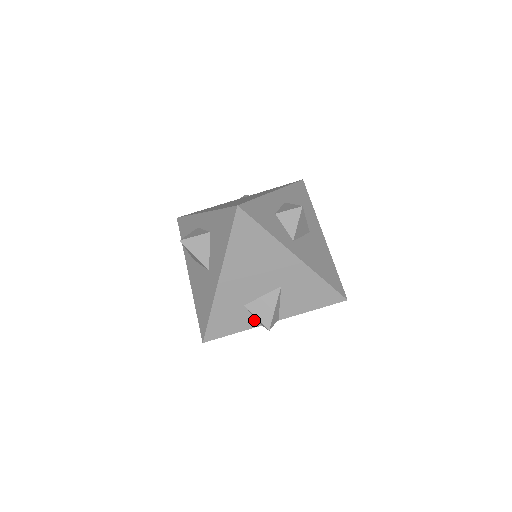
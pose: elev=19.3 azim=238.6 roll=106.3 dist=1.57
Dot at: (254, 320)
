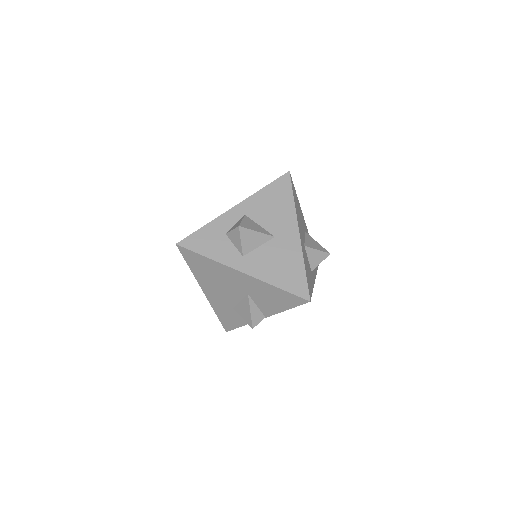
Dot at: occluded
